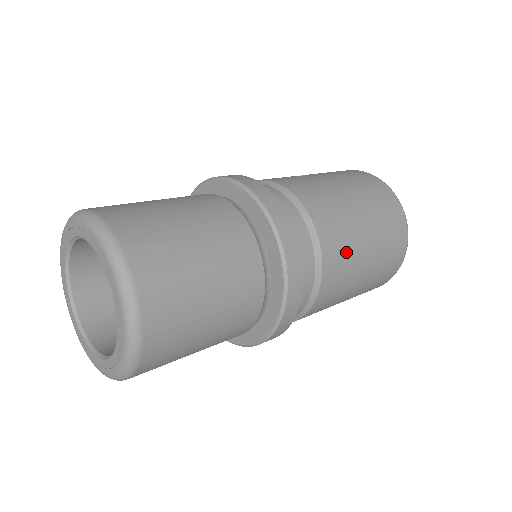
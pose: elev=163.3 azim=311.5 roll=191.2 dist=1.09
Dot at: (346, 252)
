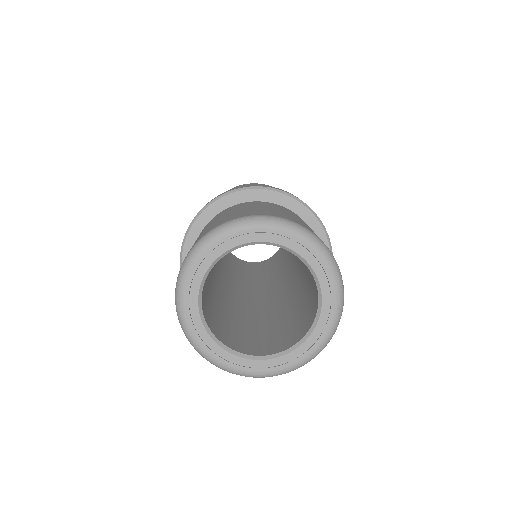
Dot at: occluded
